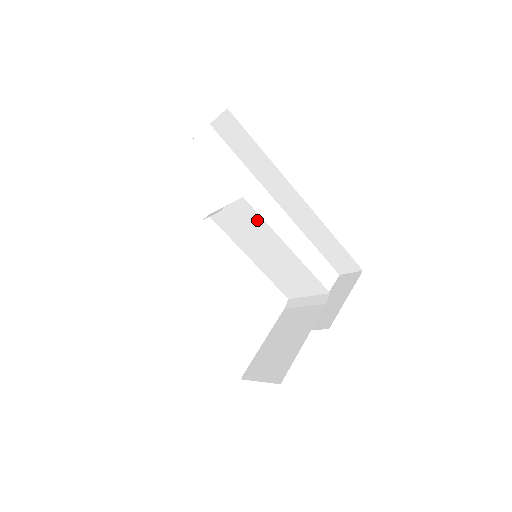
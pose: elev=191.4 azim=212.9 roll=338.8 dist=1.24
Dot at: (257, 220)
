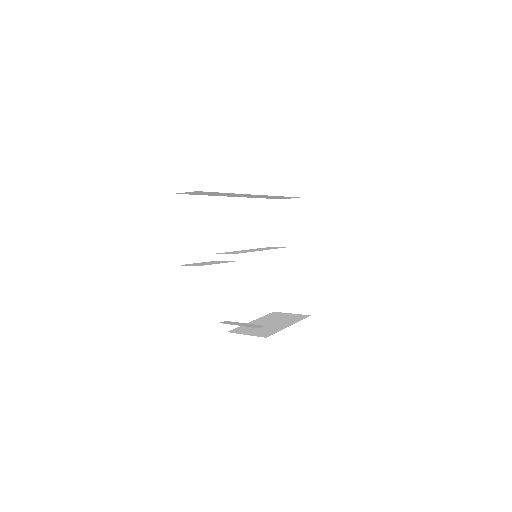
Dot at: occluded
